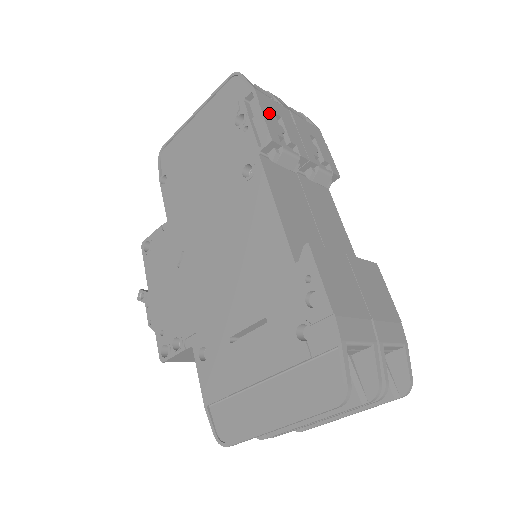
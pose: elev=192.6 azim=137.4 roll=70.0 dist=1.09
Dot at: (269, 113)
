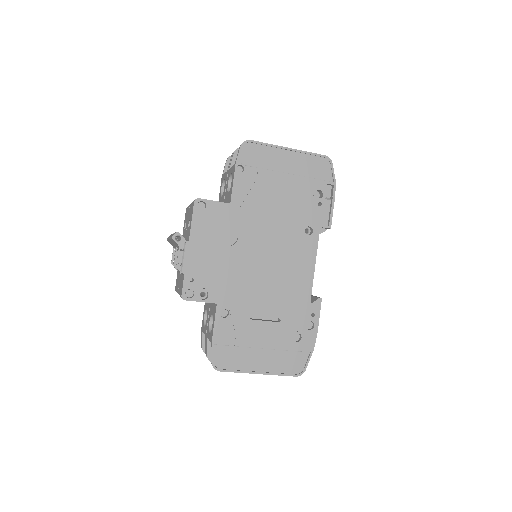
Dot at: occluded
